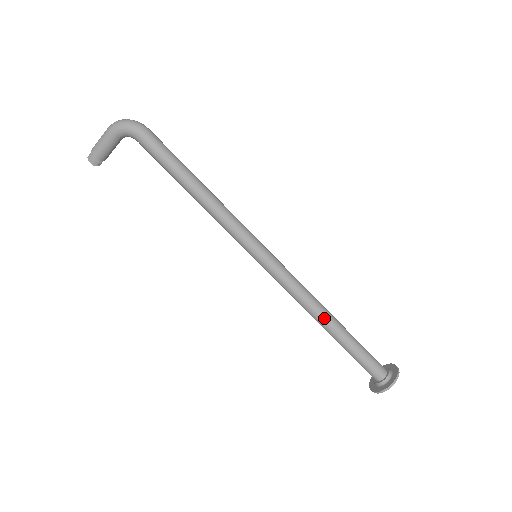
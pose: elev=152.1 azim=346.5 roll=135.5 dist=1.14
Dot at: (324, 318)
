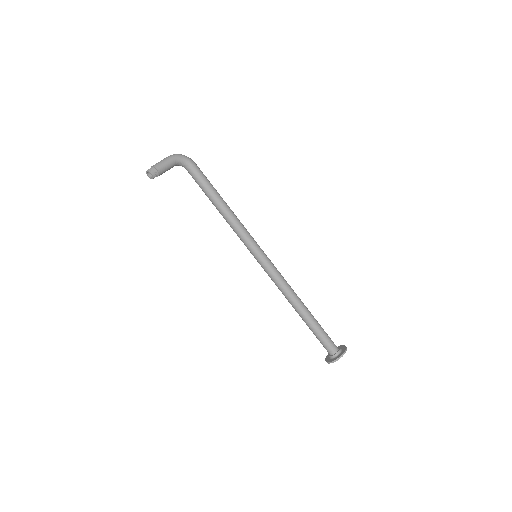
Dot at: (301, 301)
